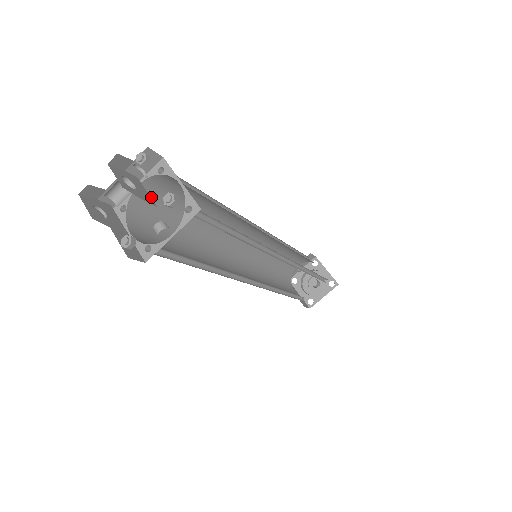
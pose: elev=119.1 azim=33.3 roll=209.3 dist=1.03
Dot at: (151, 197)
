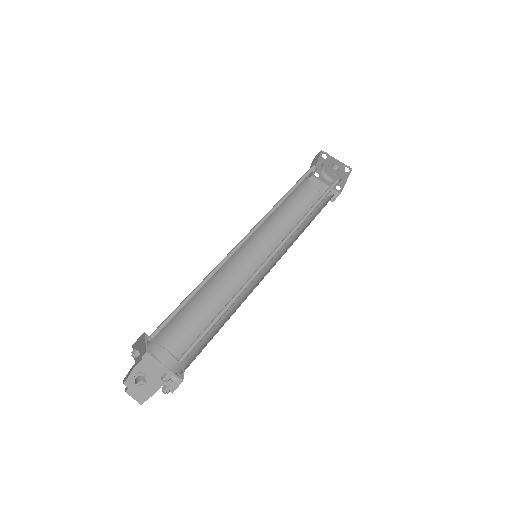
Dot at: occluded
